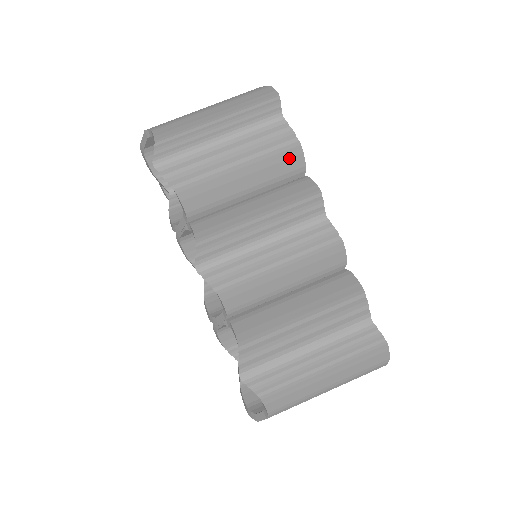
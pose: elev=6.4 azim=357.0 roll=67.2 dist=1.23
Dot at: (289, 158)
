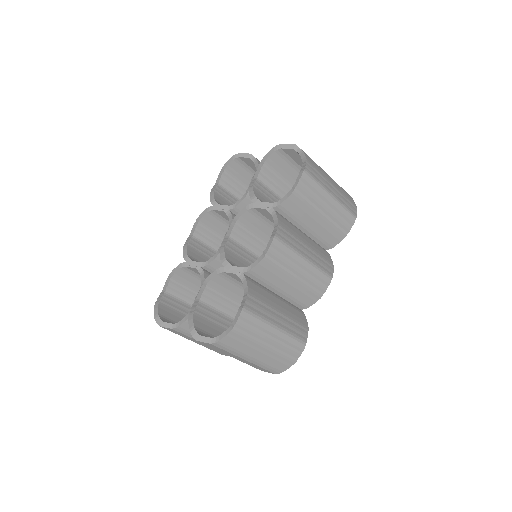
Dot at: (335, 237)
